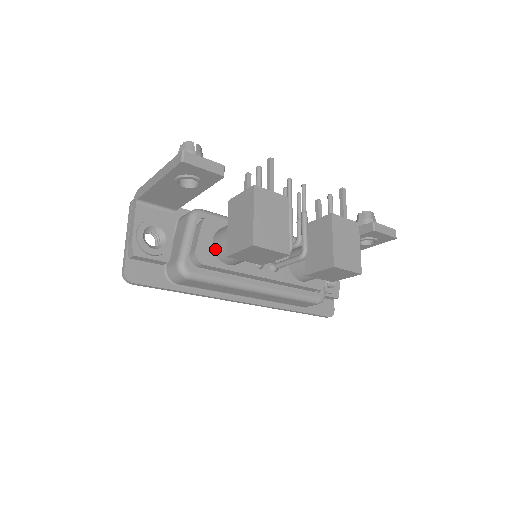
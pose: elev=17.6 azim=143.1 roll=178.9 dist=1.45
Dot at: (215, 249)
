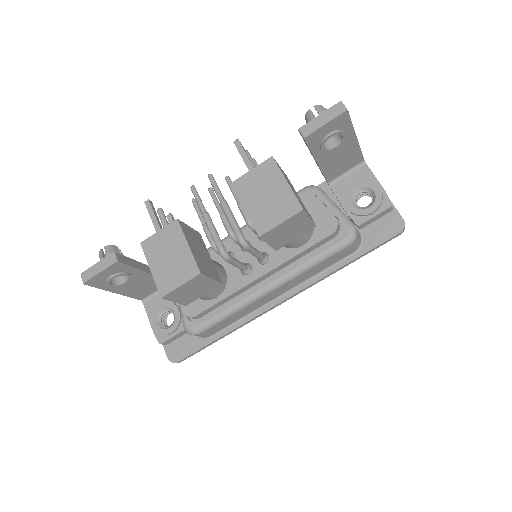
Dot at: occluded
